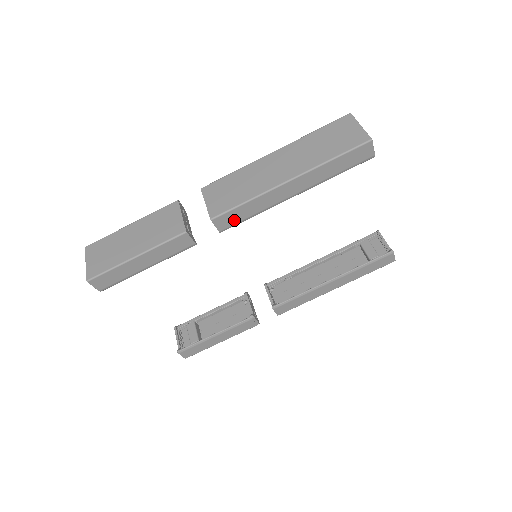
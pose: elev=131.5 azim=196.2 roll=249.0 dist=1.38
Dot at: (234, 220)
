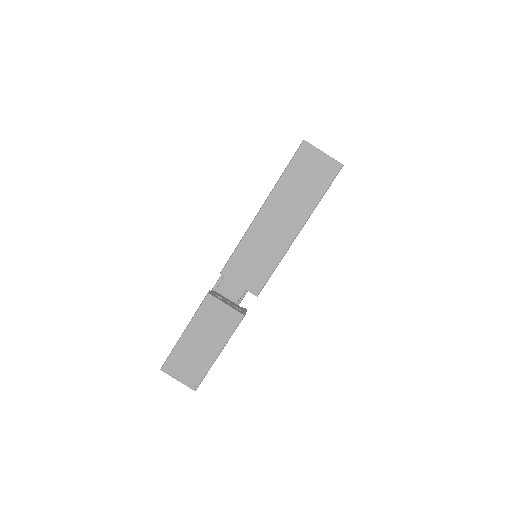
Dot at: occluded
